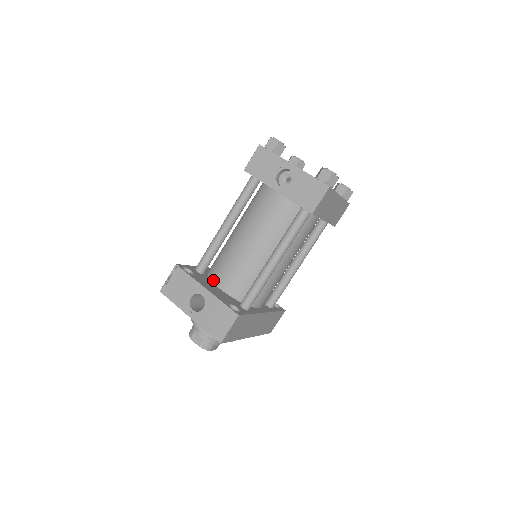
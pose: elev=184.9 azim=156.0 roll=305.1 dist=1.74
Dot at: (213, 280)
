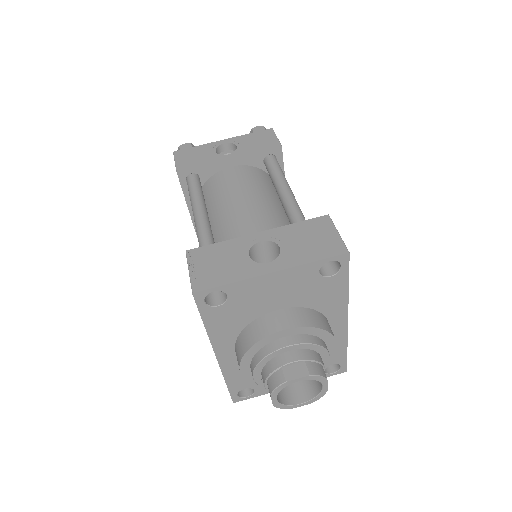
Dot at: occluded
